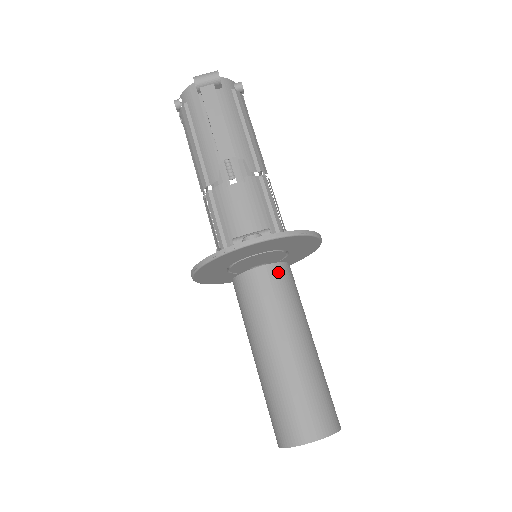
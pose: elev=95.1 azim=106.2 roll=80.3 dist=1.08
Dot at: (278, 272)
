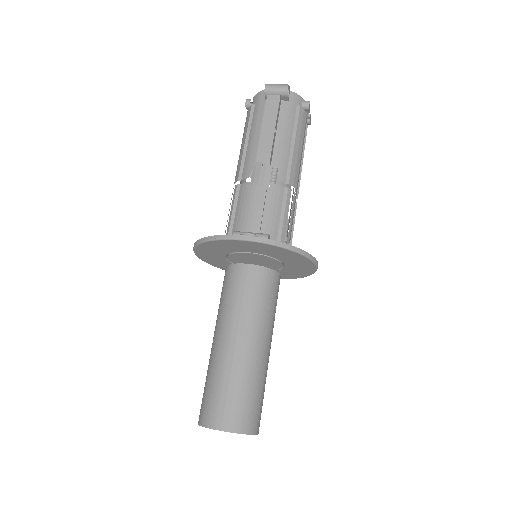
Dot at: (262, 275)
